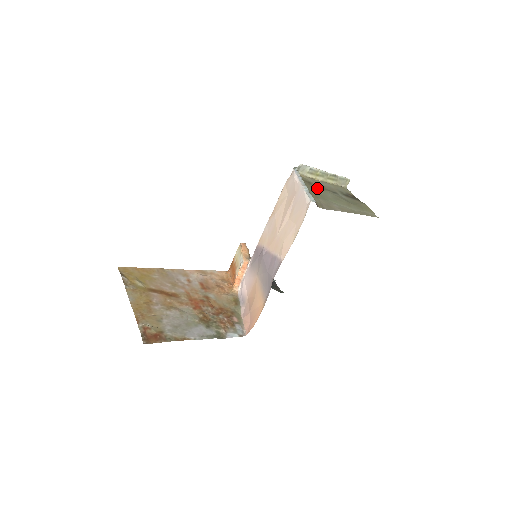
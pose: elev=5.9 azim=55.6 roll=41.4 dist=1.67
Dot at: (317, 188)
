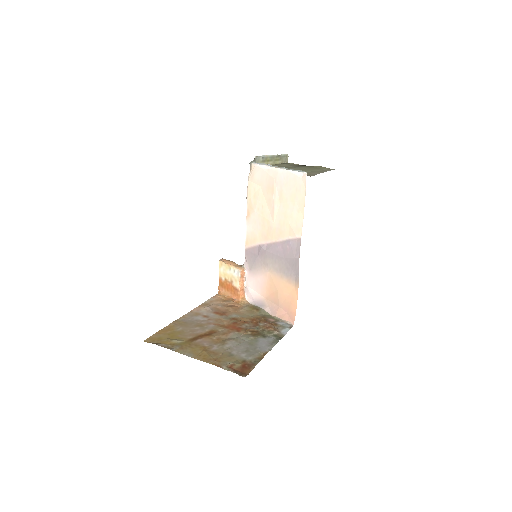
Dot at: occluded
